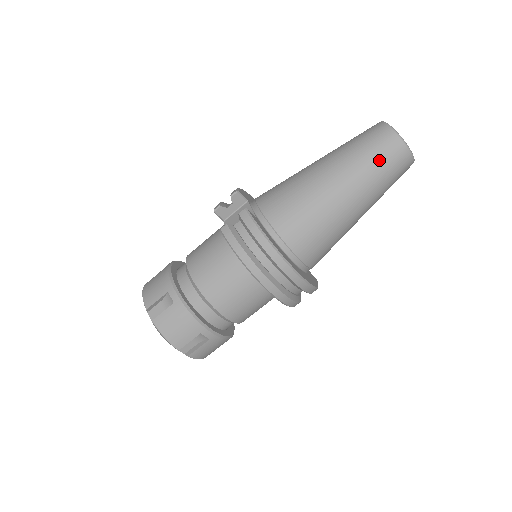
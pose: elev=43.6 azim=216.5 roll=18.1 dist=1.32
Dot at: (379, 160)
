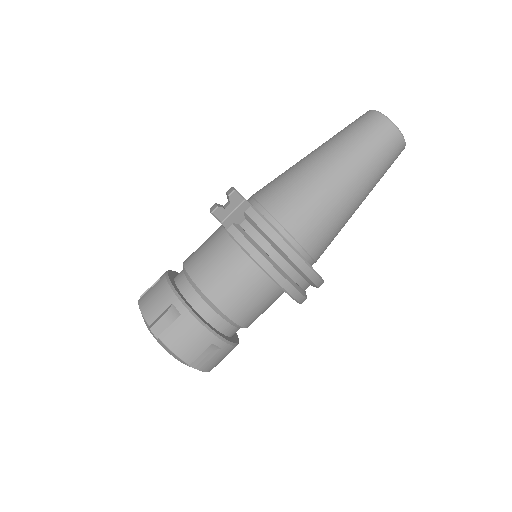
Dot at: (376, 147)
